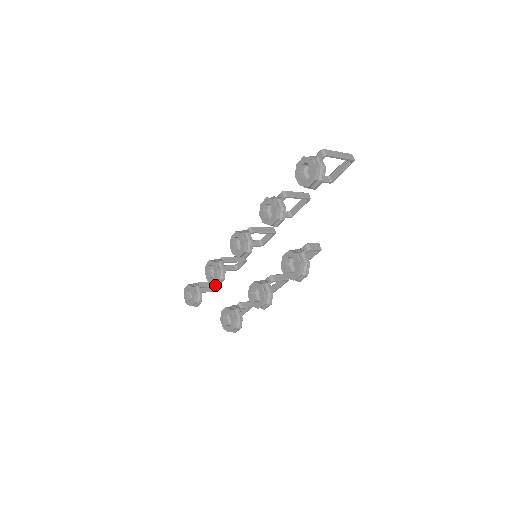
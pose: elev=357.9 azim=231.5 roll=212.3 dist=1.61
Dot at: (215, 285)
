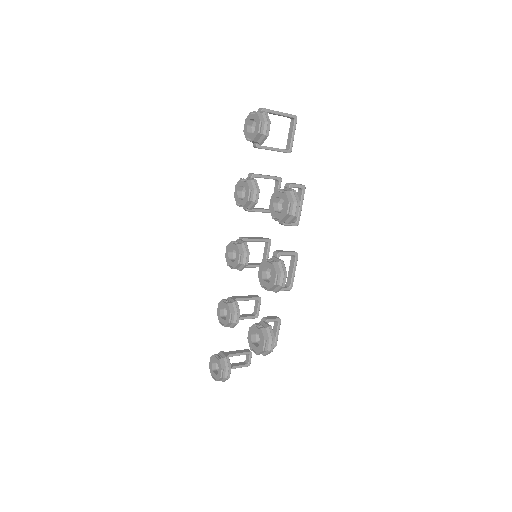
Dot at: (243, 352)
